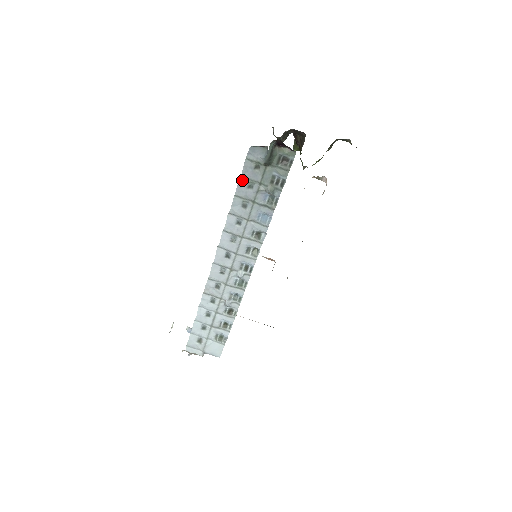
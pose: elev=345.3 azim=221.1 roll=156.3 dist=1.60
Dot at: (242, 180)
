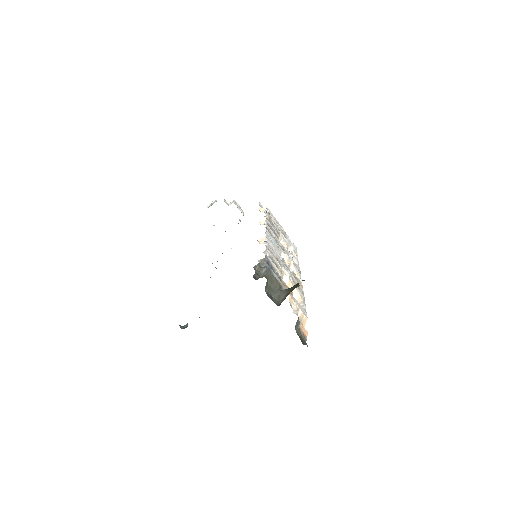
Dot at: occluded
